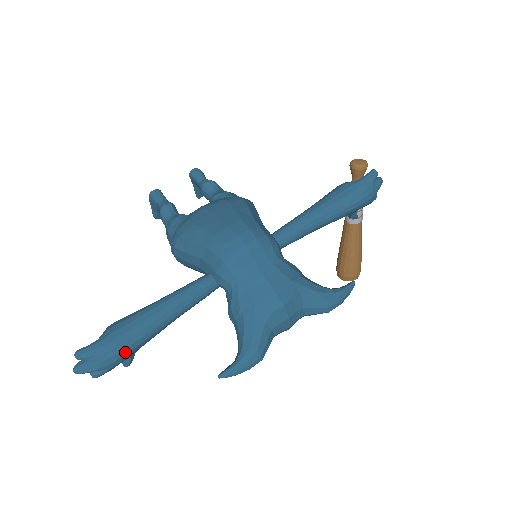
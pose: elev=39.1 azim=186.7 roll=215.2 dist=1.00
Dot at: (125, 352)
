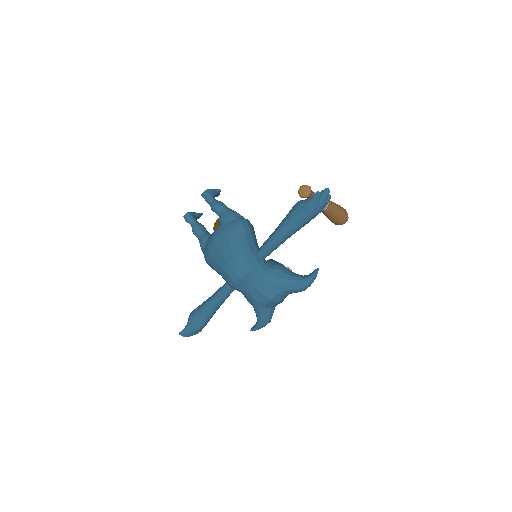
Dot at: (201, 328)
